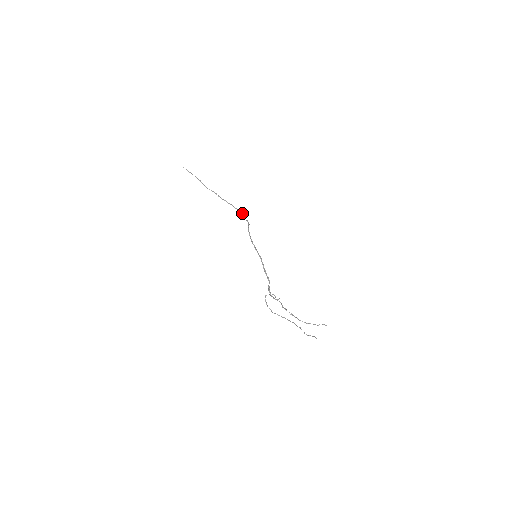
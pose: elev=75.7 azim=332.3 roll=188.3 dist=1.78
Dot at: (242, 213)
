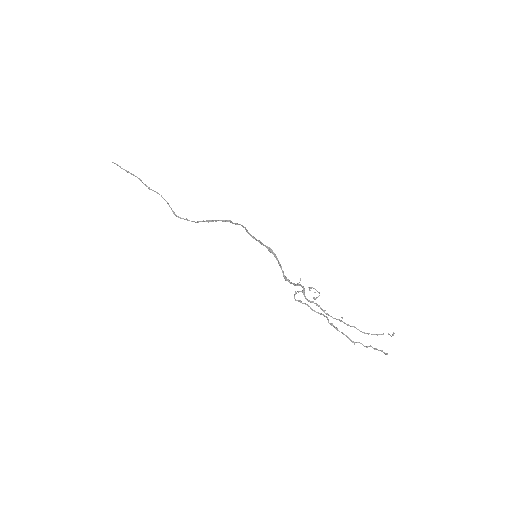
Dot at: (212, 220)
